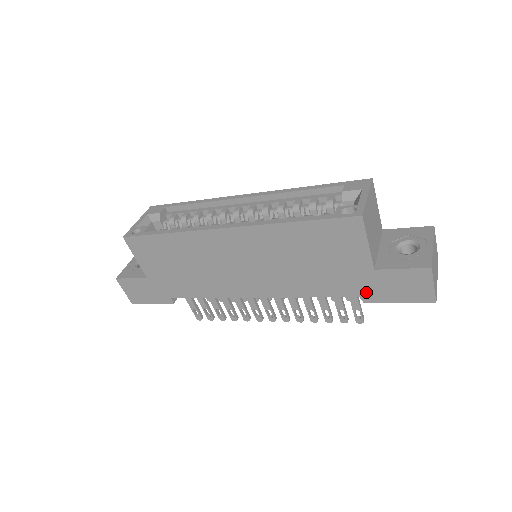
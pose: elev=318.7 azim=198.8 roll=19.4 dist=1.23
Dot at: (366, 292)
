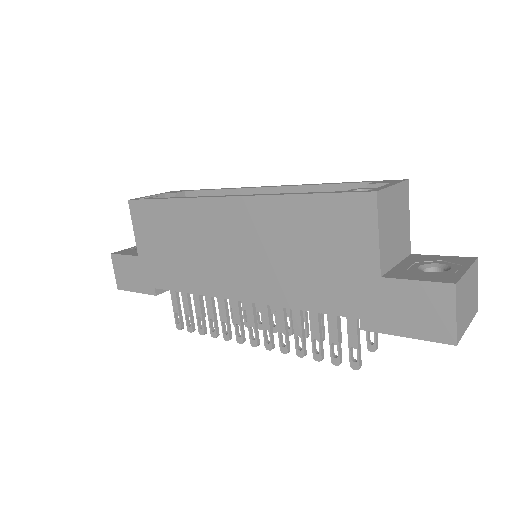
Dot at: (366, 312)
